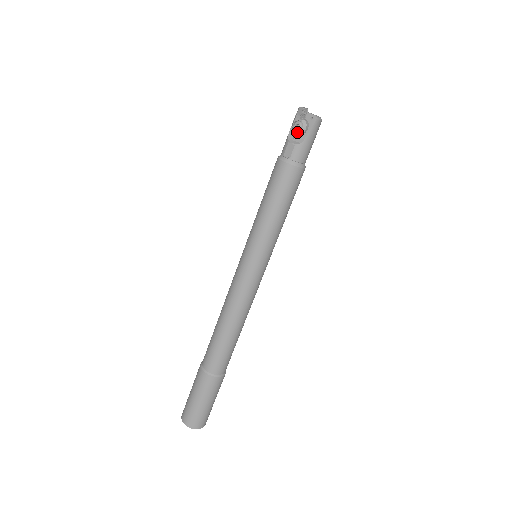
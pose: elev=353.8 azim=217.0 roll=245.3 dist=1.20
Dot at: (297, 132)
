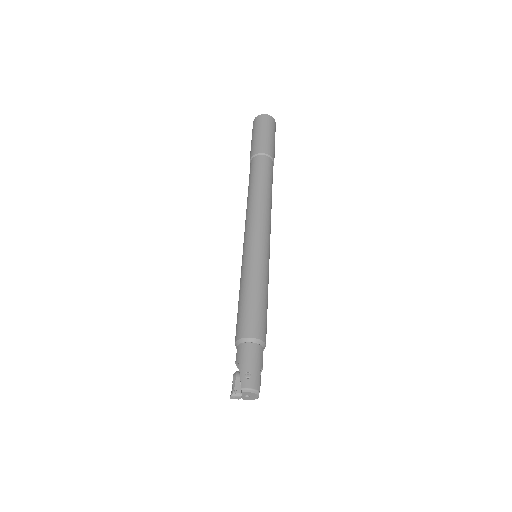
Dot at: occluded
